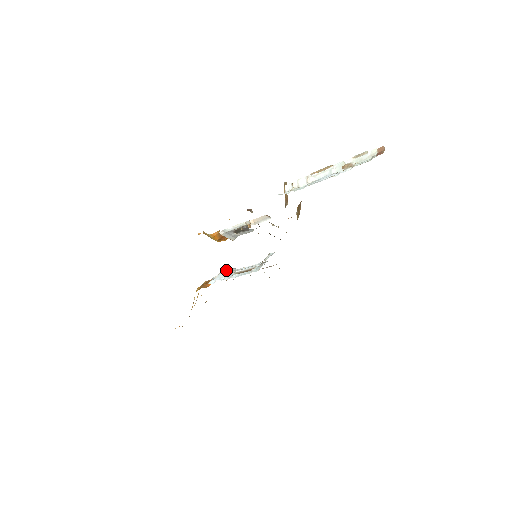
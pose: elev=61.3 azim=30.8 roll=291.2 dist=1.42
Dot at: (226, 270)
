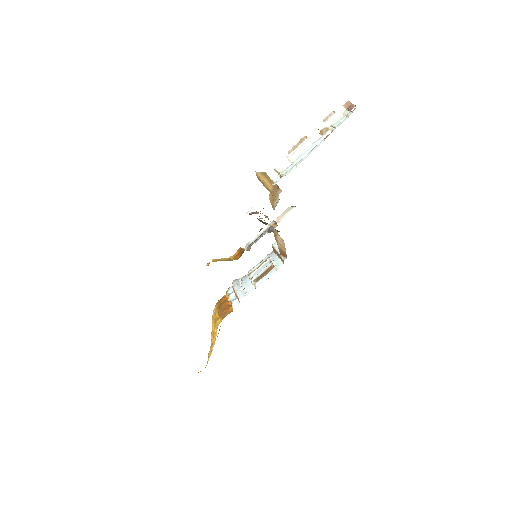
Dot at: (235, 286)
